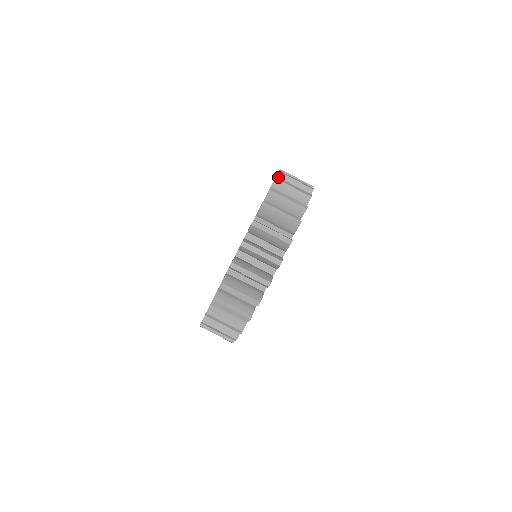
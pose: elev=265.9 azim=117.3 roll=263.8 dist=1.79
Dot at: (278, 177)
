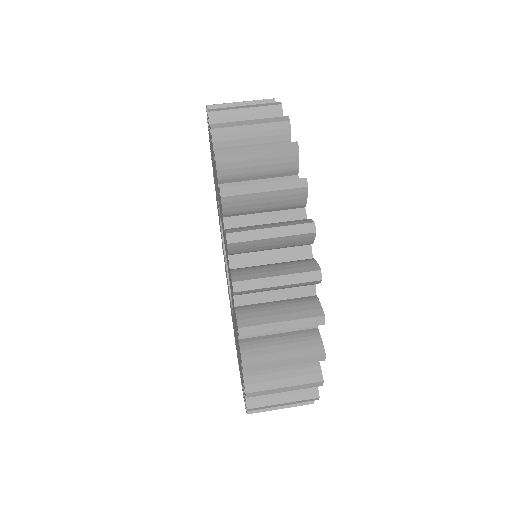
Dot at: (209, 105)
